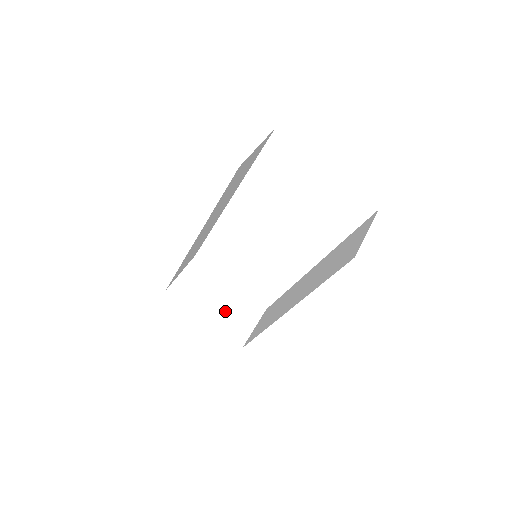
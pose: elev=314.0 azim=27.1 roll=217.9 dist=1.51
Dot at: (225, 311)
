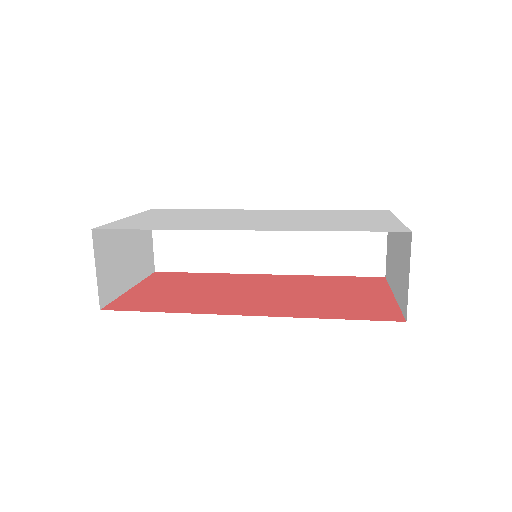
Dot at: (136, 257)
